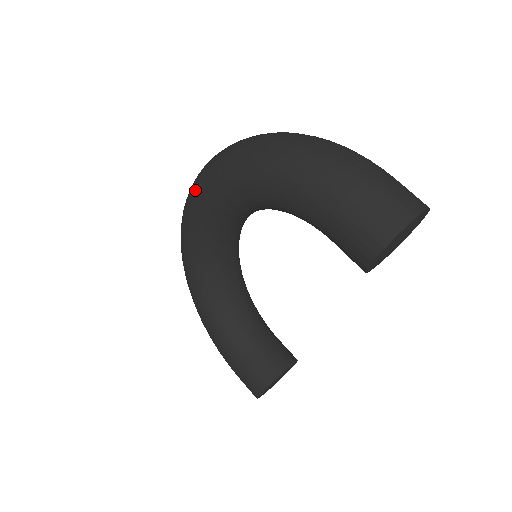
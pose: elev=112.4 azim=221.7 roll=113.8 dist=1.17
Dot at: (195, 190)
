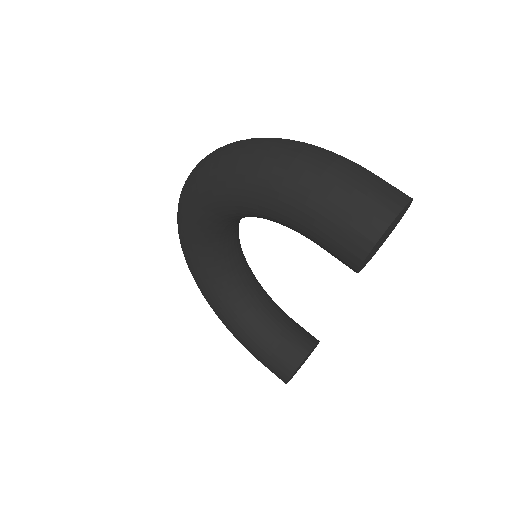
Dot at: (182, 206)
